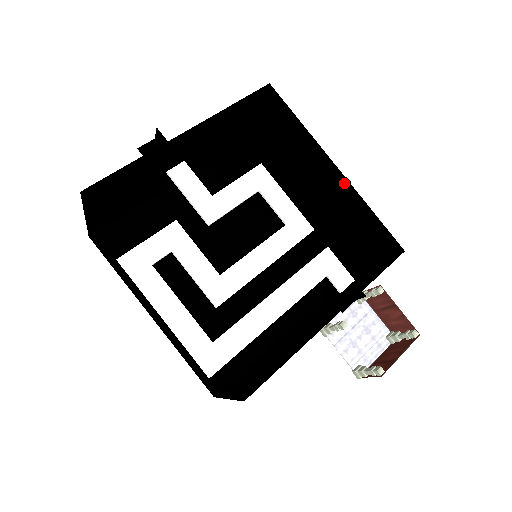
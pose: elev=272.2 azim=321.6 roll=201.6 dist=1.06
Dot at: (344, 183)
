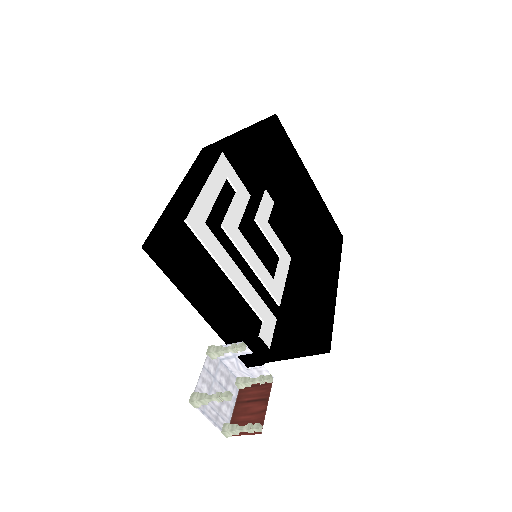
Dot at: (331, 298)
